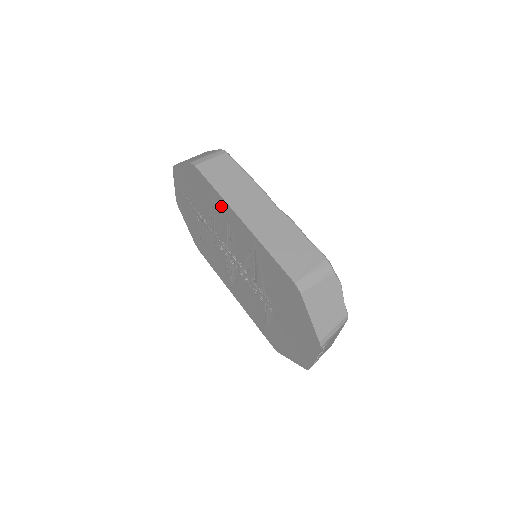
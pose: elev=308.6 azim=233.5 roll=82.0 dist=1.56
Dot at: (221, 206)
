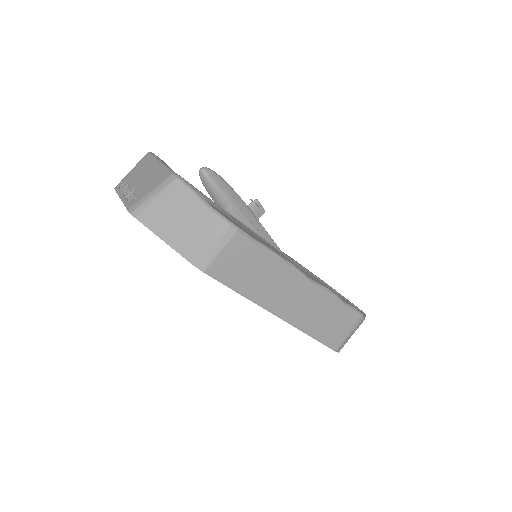
Dot at: occluded
